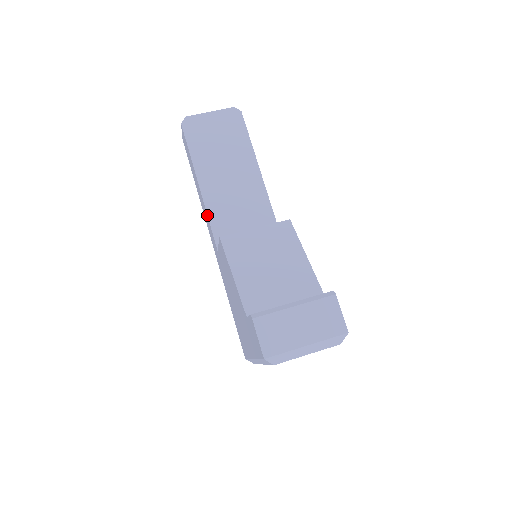
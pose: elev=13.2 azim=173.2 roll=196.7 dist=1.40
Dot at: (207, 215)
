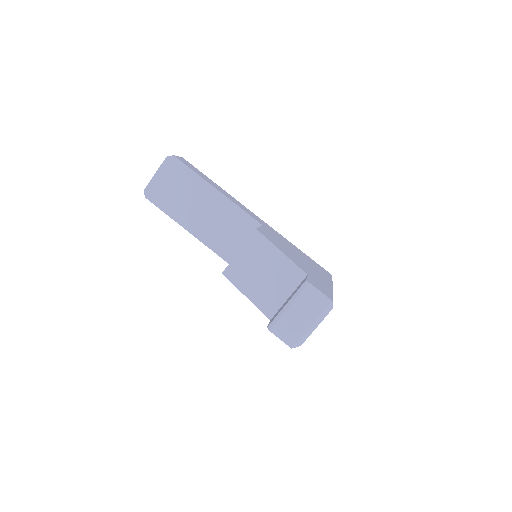
Dot at: occluded
